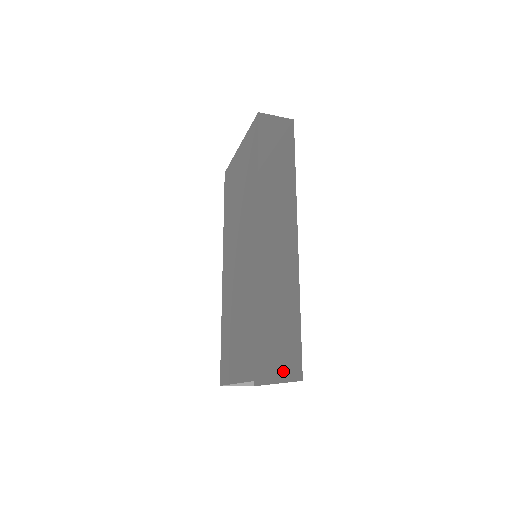
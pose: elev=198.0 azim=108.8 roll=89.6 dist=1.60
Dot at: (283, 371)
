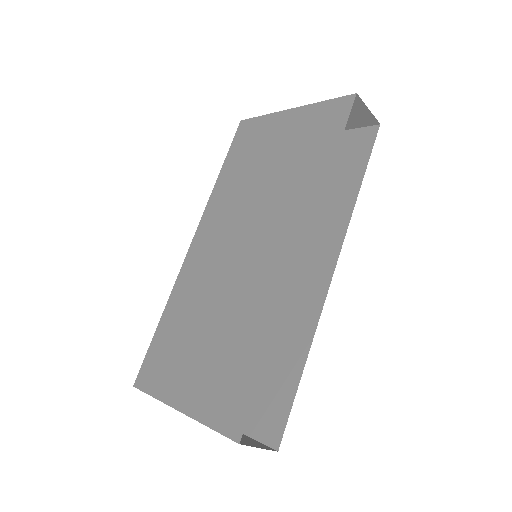
Dot at: occluded
